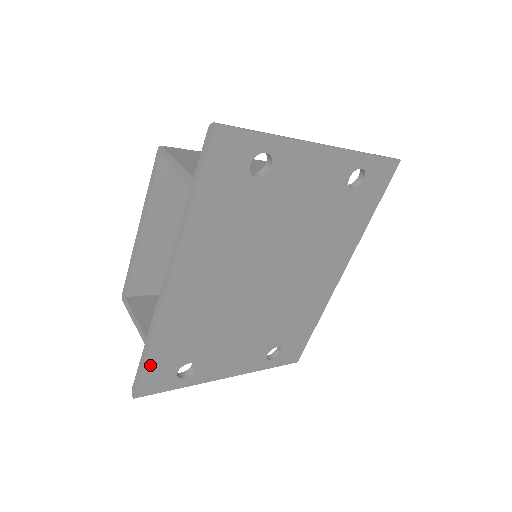
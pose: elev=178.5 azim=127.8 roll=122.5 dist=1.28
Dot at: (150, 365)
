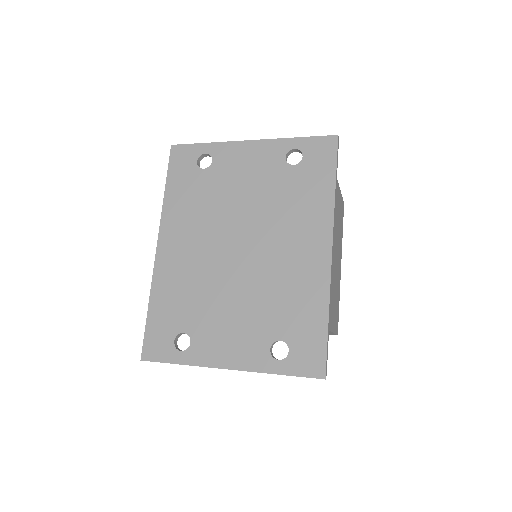
Dot at: (151, 324)
